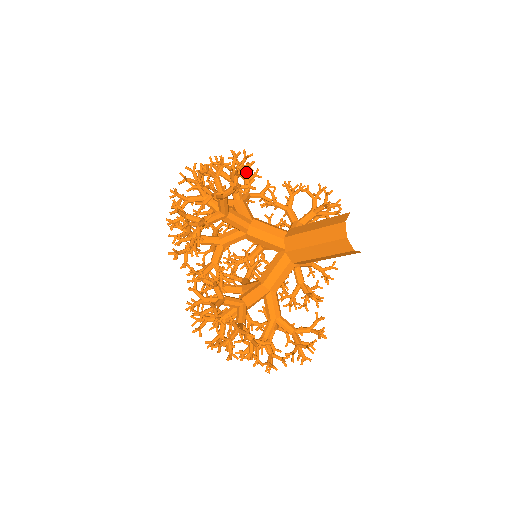
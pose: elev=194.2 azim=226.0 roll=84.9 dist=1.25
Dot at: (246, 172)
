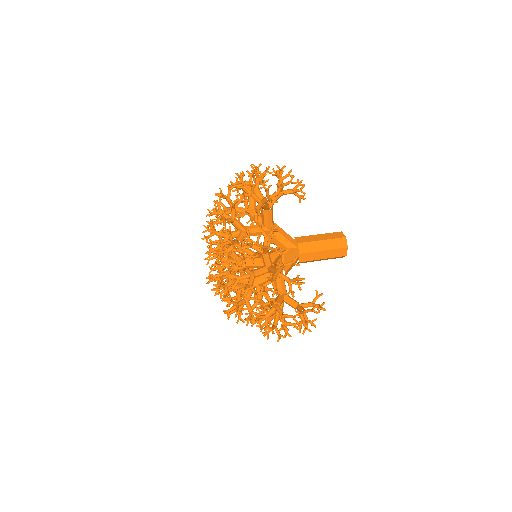
Dot at: occluded
